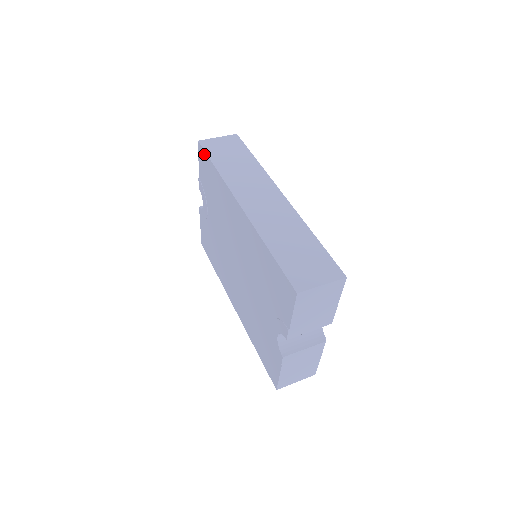
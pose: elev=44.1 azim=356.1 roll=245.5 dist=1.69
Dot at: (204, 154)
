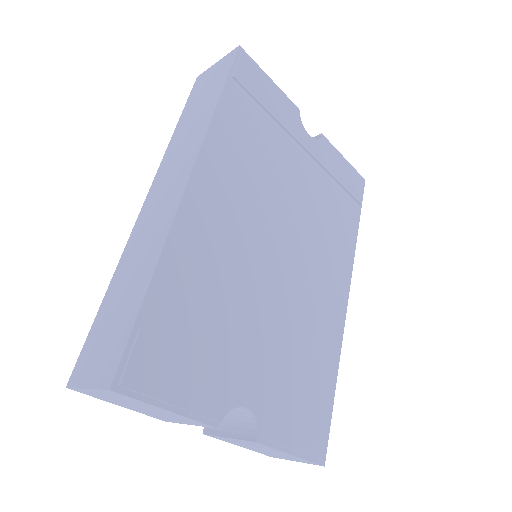
Dot at: occluded
